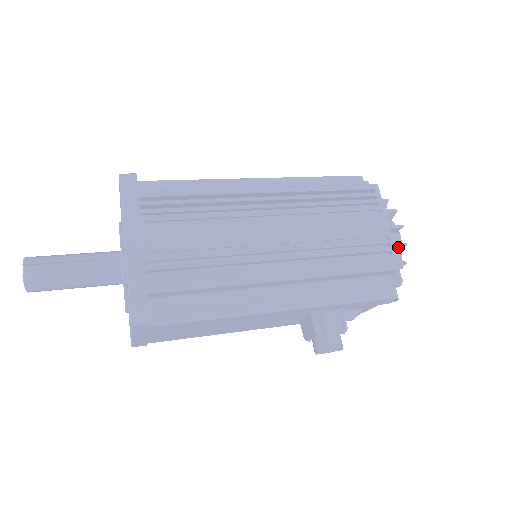
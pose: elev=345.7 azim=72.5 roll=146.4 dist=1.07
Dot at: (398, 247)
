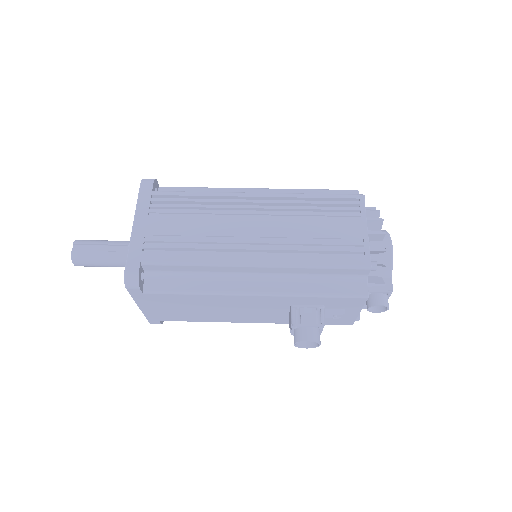
Dot at: (388, 256)
